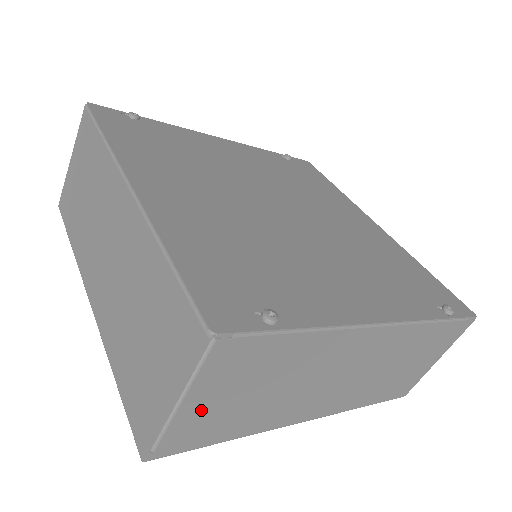
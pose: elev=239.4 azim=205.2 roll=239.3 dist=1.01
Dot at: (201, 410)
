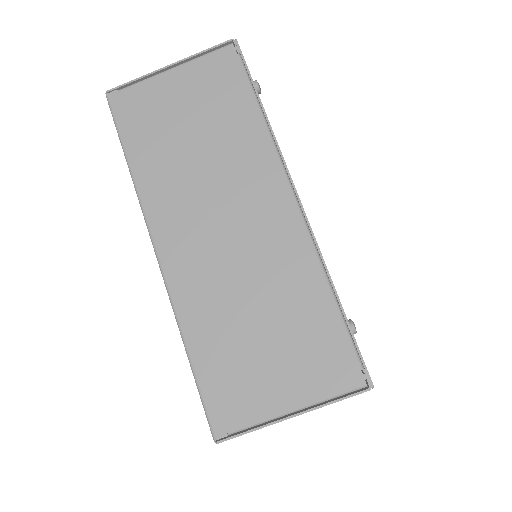
Dot at: (166, 94)
